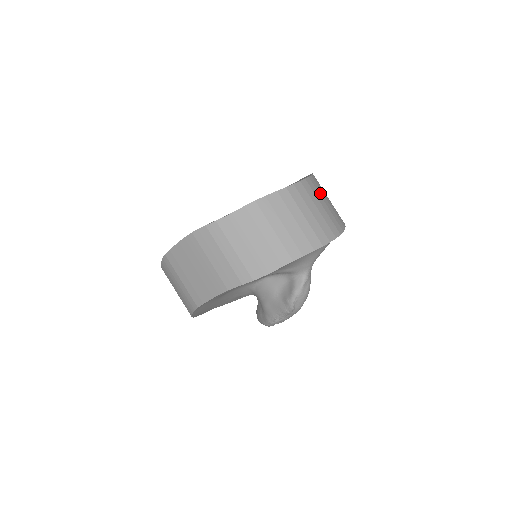
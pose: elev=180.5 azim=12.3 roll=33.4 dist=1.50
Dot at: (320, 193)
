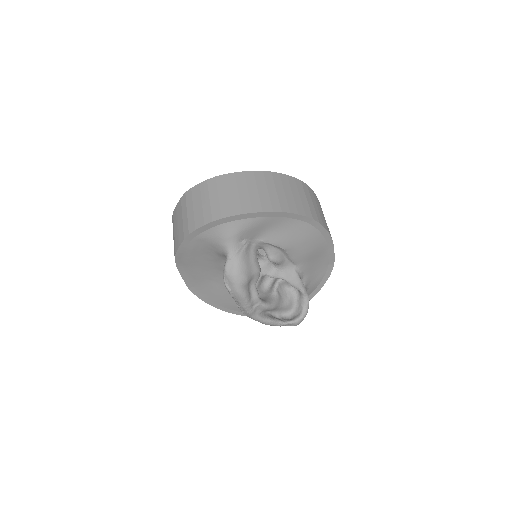
Dot at: (250, 183)
